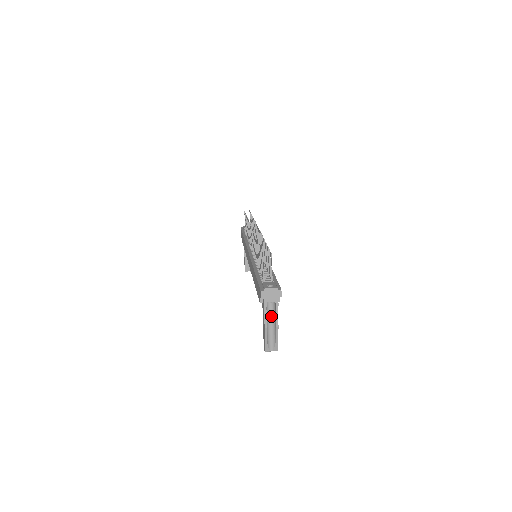
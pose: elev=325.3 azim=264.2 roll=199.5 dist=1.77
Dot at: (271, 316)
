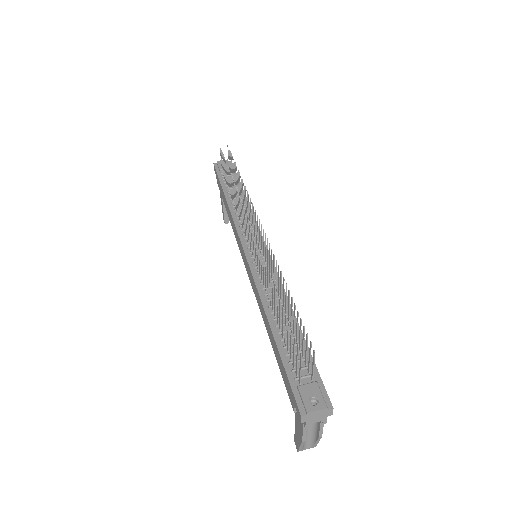
Dot at: occluded
